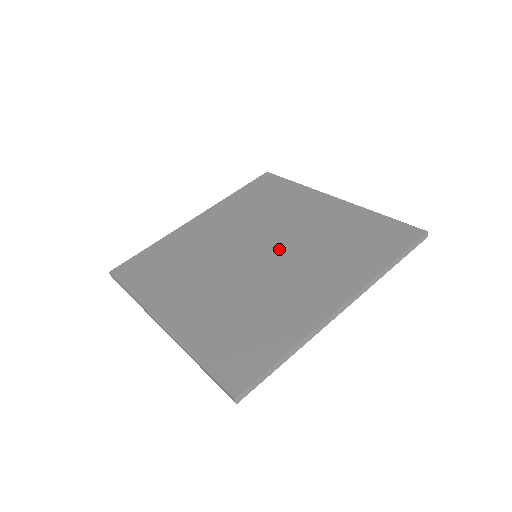
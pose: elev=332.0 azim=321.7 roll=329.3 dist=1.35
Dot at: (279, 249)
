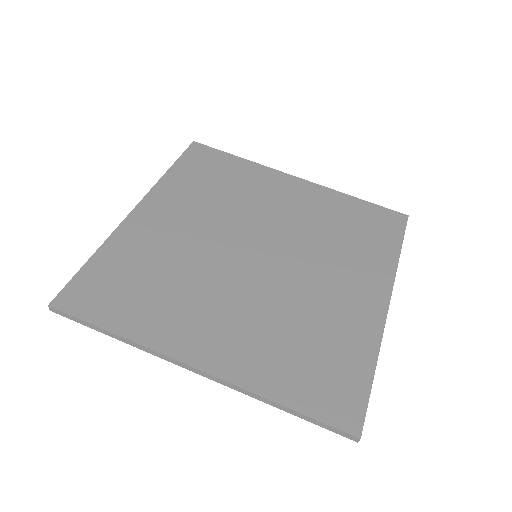
Dot at: (271, 274)
